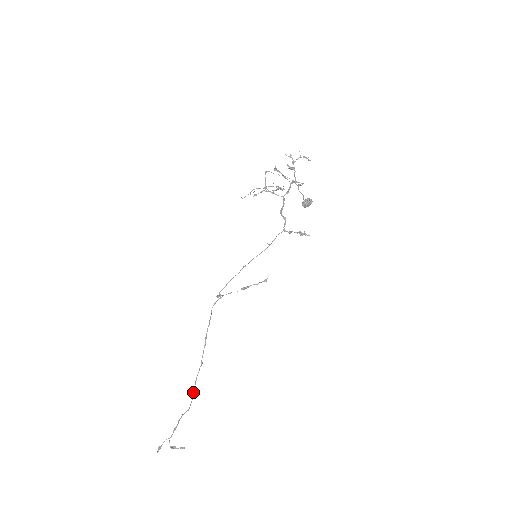
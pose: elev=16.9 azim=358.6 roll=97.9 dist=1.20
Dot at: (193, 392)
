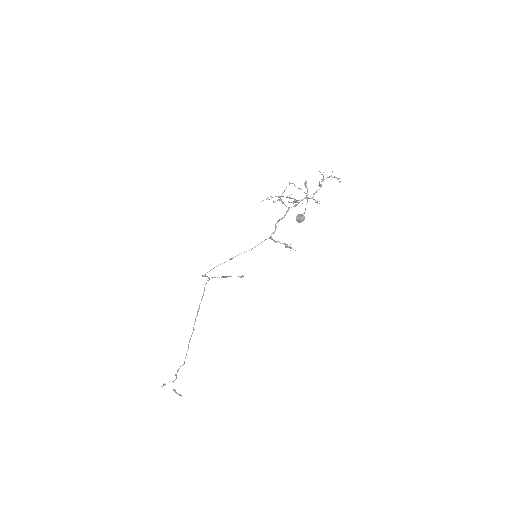
Dot at: occluded
